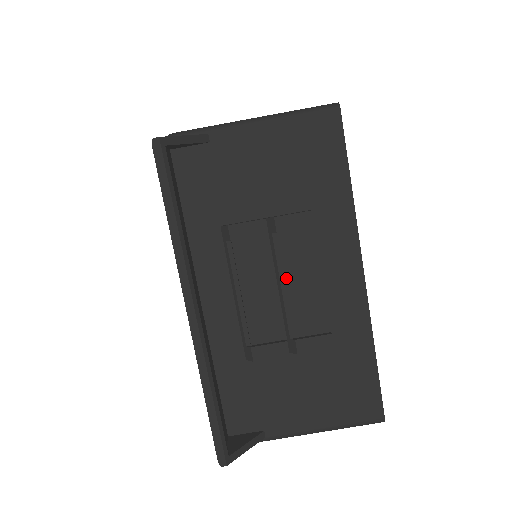
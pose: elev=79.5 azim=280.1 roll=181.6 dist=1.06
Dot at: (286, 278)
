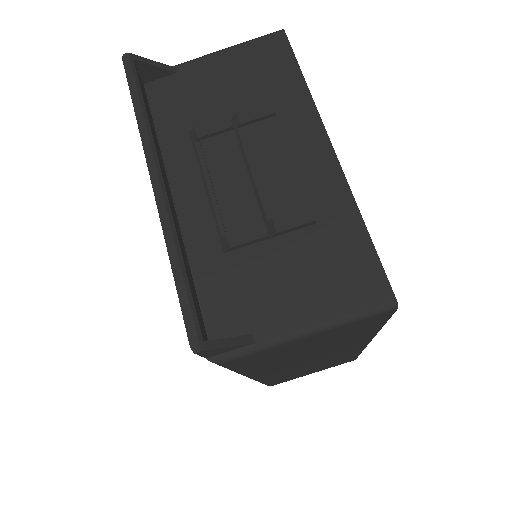
Dot at: (256, 166)
